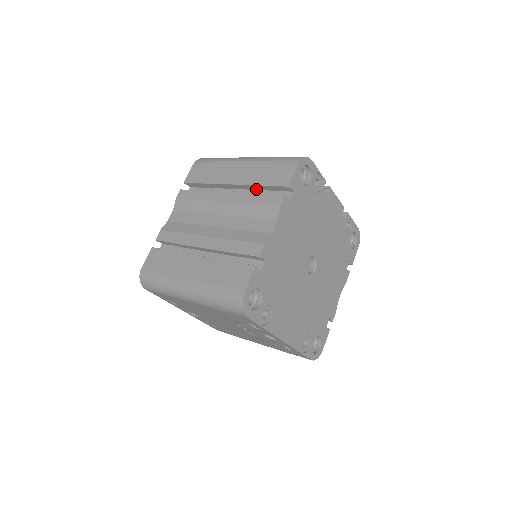
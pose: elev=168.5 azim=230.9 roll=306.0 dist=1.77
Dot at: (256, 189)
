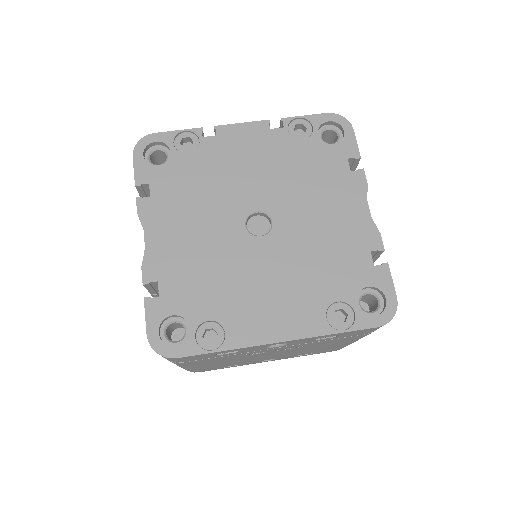
Dot at: occluded
